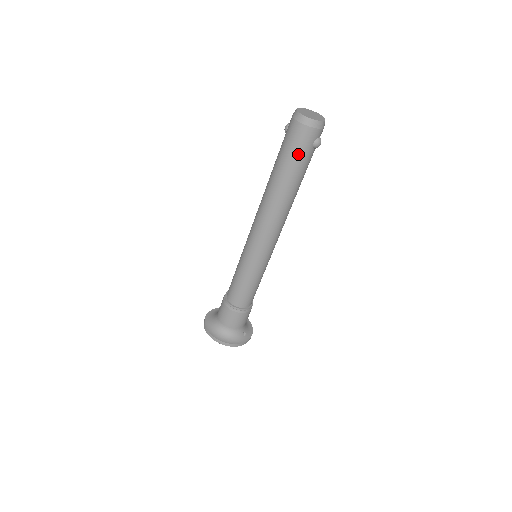
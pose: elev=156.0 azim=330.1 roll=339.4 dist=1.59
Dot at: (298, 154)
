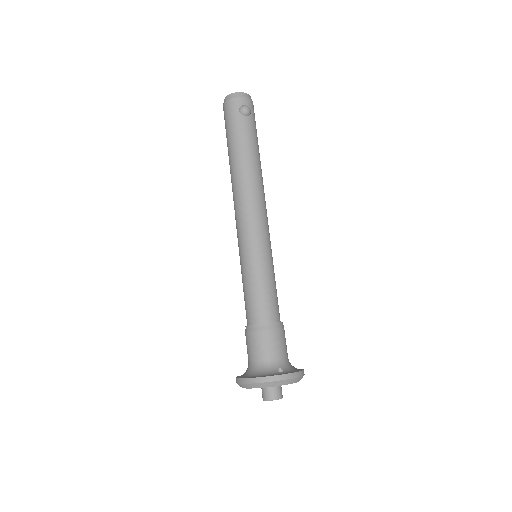
Dot at: (231, 126)
